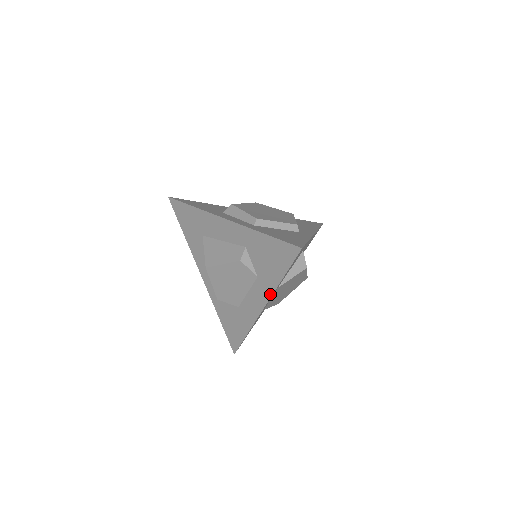
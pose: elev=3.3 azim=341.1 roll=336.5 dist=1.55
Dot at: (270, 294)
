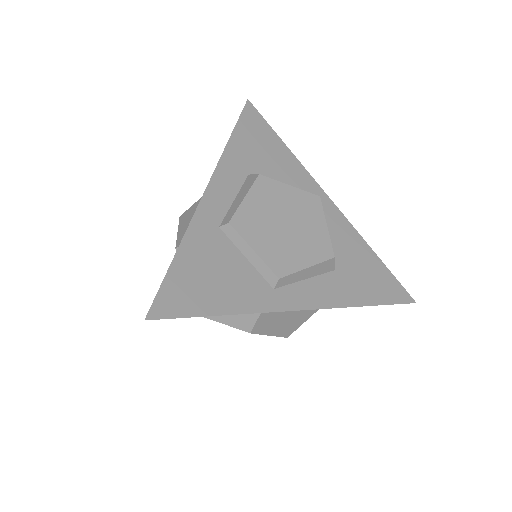
Dot at: occluded
